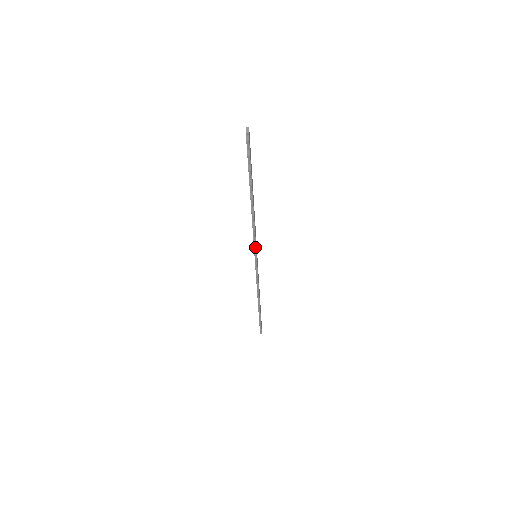
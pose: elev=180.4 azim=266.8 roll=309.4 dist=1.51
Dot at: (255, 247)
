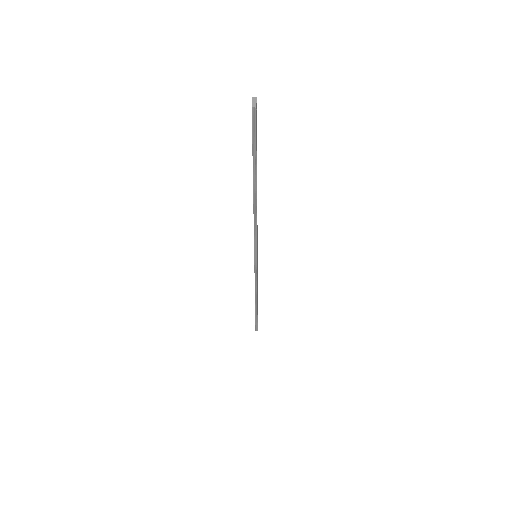
Dot at: (256, 248)
